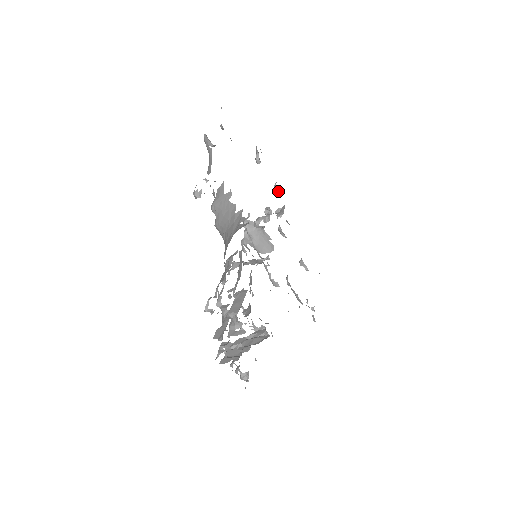
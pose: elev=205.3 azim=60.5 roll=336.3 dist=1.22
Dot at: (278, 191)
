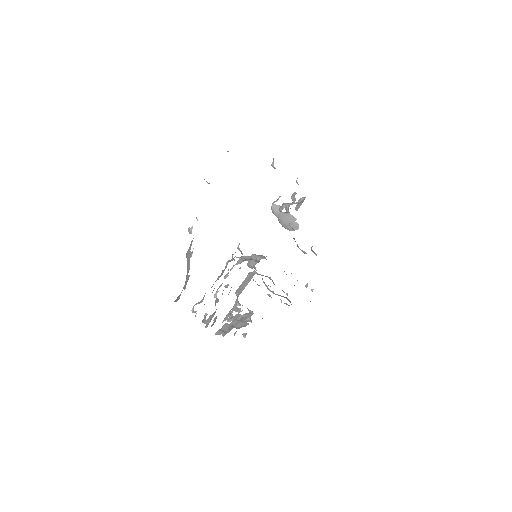
Dot at: occluded
